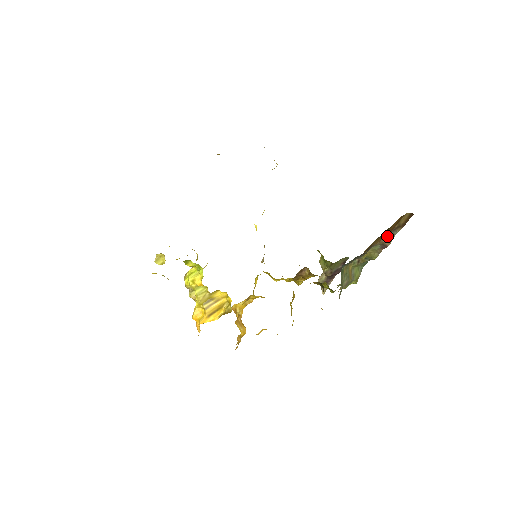
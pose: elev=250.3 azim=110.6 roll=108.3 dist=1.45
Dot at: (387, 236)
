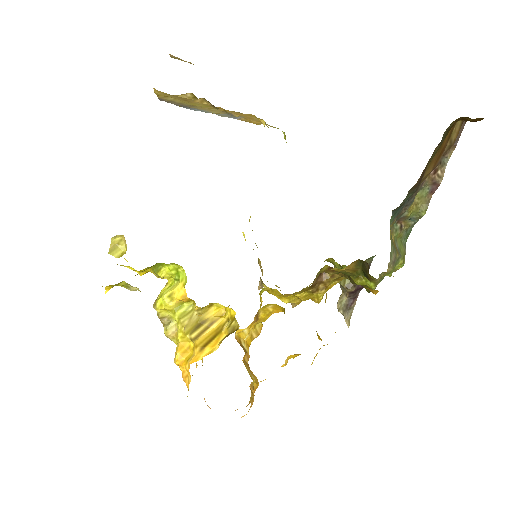
Dot at: (437, 166)
